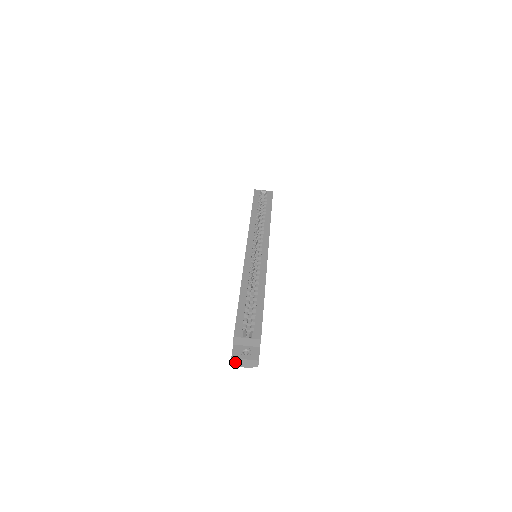
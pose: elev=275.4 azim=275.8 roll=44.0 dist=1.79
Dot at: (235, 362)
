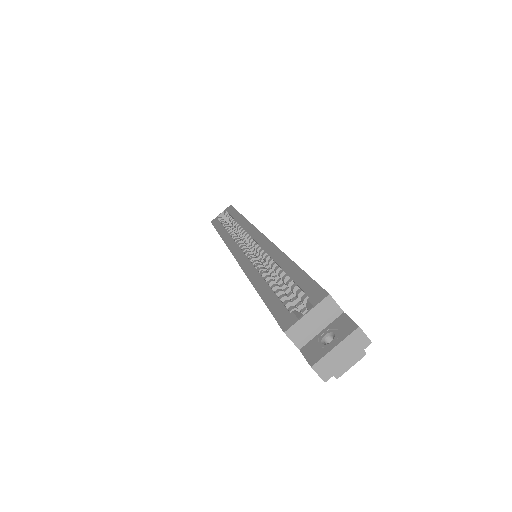
Dot at: (326, 370)
